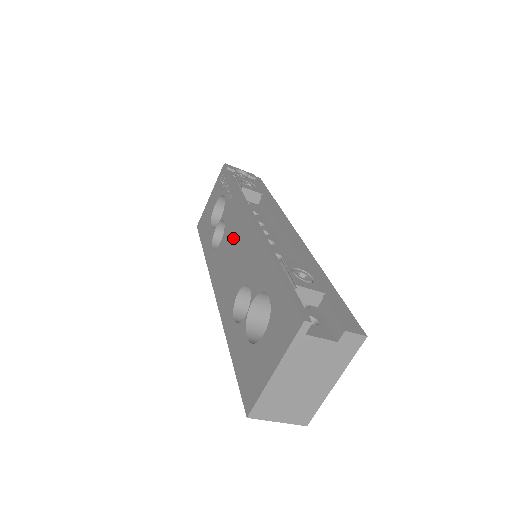
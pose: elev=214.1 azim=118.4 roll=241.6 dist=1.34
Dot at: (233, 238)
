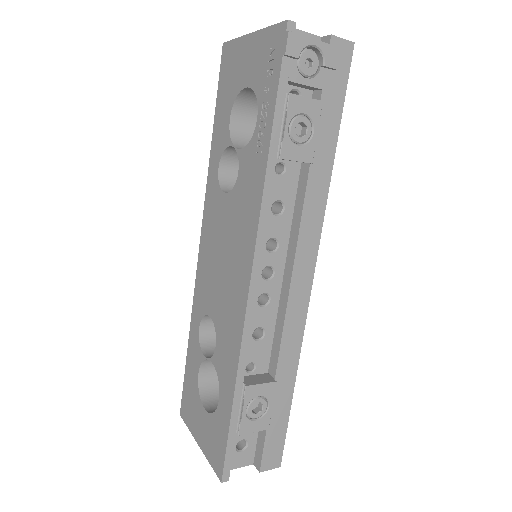
Dot at: (232, 238)
